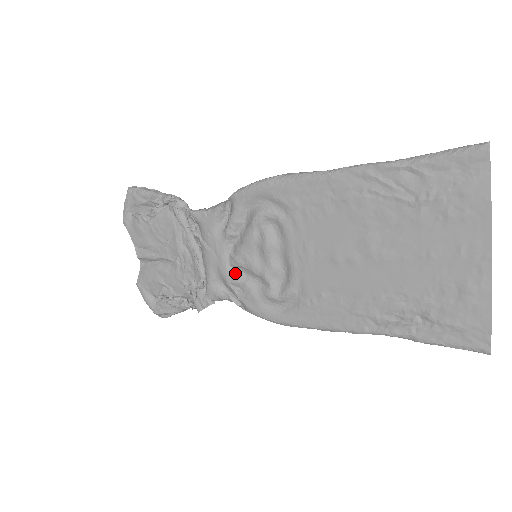
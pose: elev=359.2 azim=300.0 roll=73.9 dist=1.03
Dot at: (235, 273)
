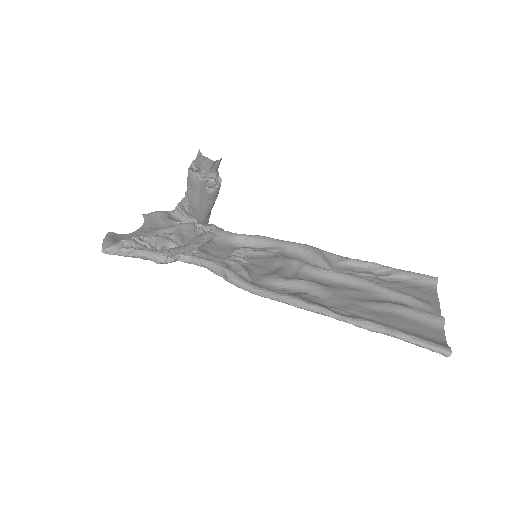
Dot at: (240, 252)
